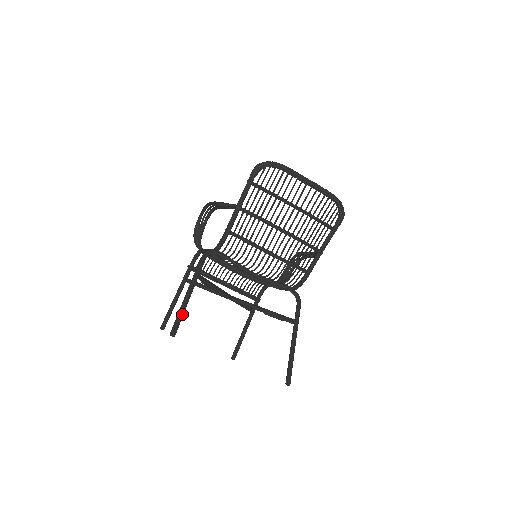
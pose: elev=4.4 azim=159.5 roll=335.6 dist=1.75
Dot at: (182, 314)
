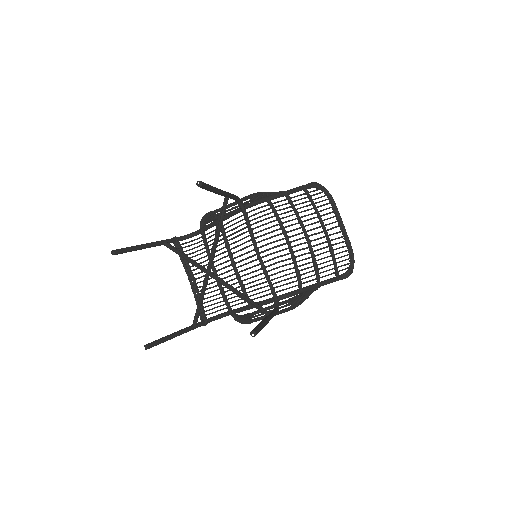
Dot at: (212, 188)
